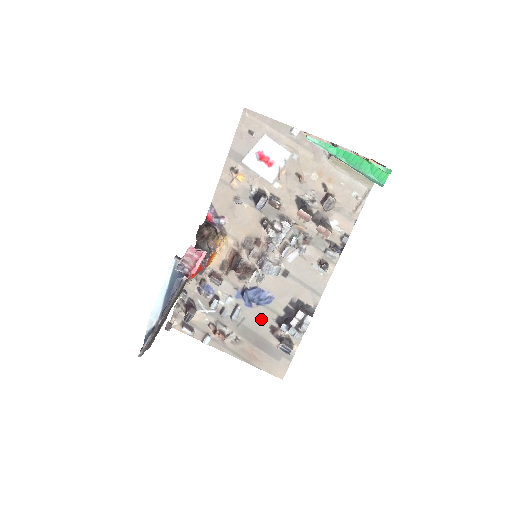
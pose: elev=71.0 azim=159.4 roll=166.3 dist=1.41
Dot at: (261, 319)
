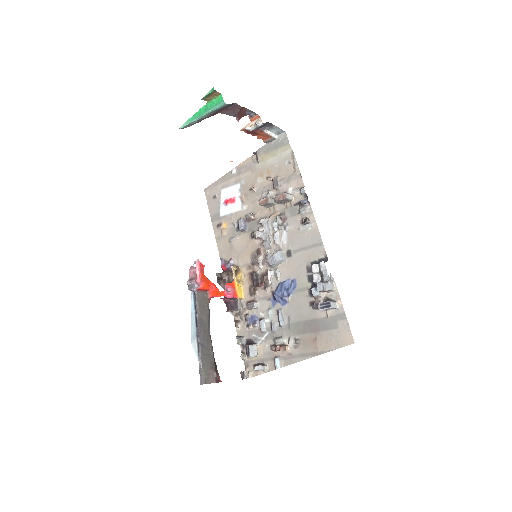
Dot at: (300, 305)
